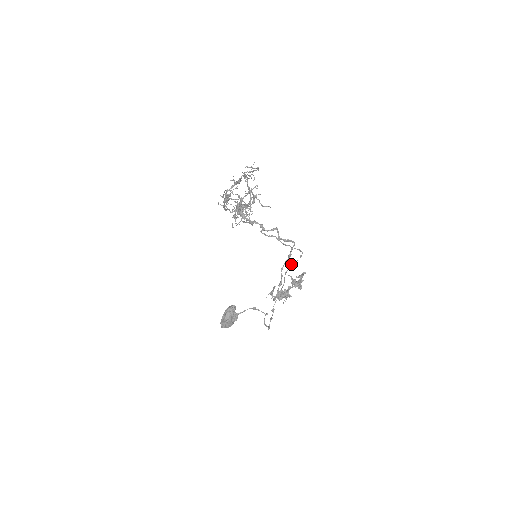
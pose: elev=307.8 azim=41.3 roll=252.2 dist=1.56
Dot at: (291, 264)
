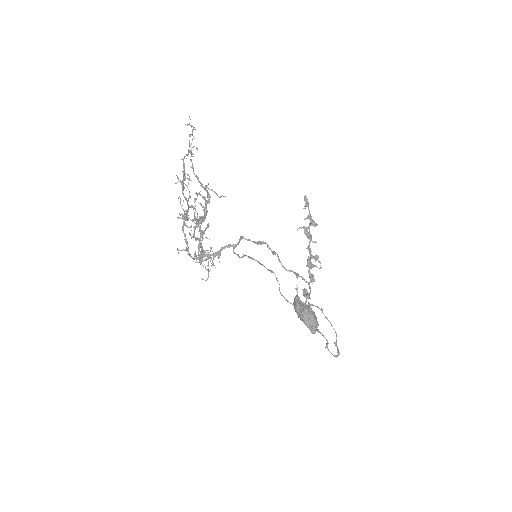
Dot at: occluded
